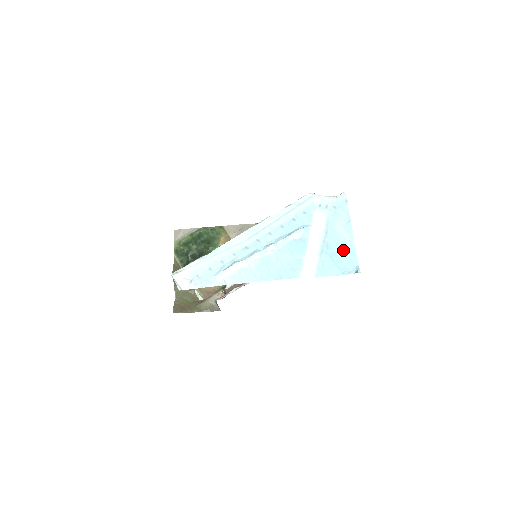
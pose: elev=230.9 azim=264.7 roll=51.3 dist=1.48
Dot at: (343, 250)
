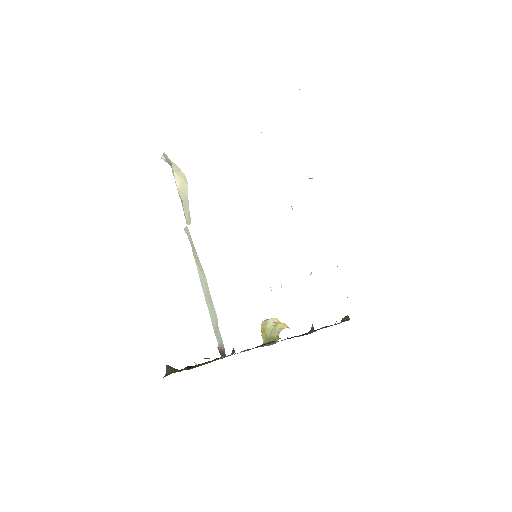
Dot at: occluded
